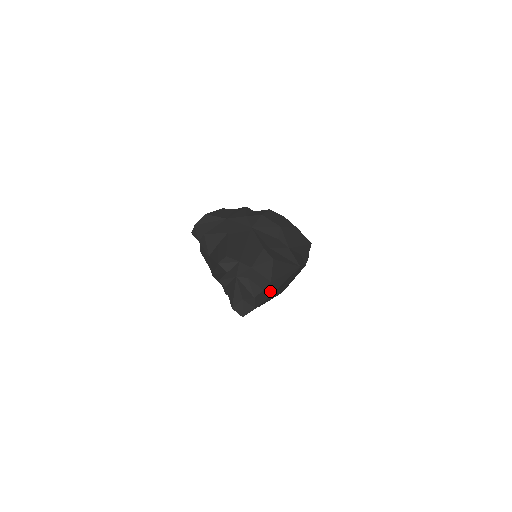
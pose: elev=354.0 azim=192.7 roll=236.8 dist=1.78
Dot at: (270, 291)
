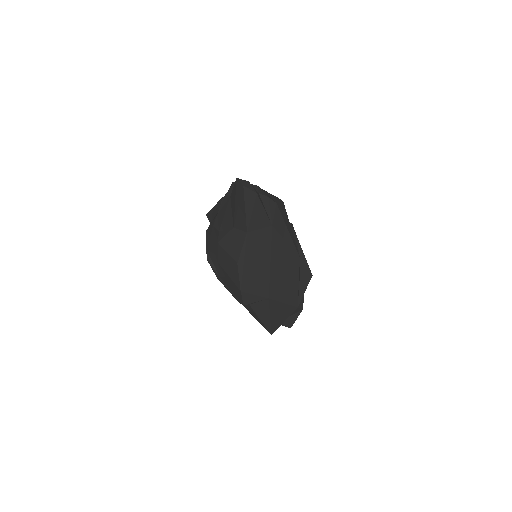
Dot at: (271, 216)
